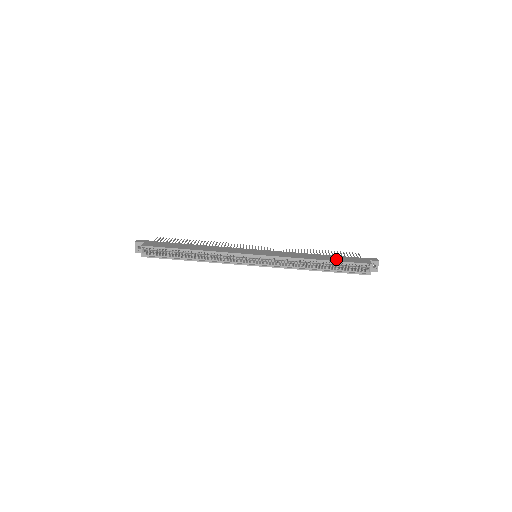
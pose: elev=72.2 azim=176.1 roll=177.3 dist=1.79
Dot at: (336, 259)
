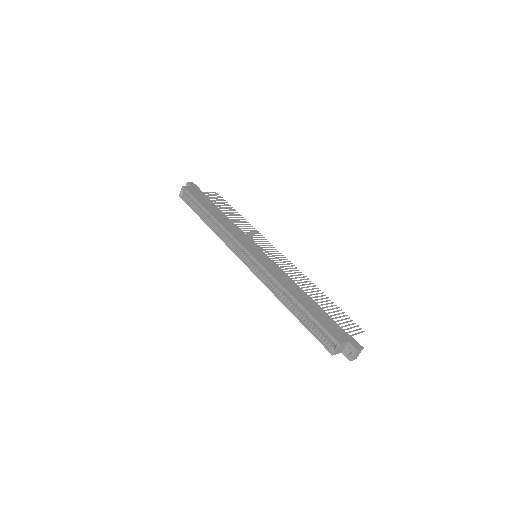
Dot at: (313, 311)
